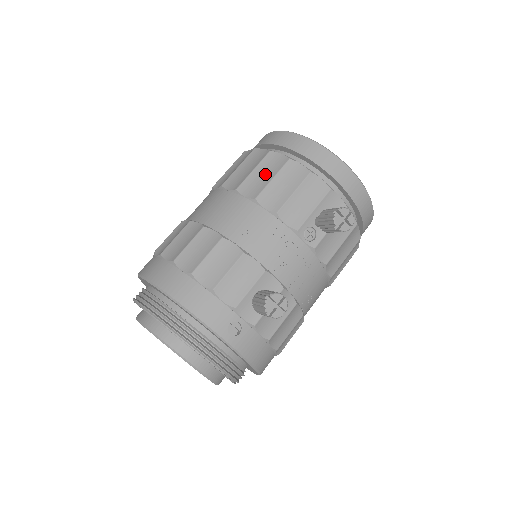
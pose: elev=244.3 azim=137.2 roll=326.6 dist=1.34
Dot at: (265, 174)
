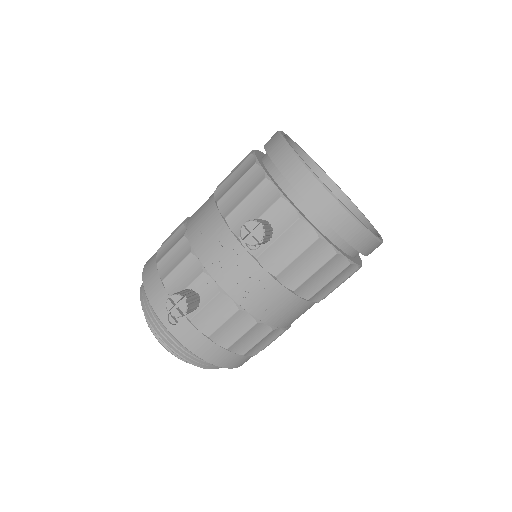
Dot at: (236, 178)
